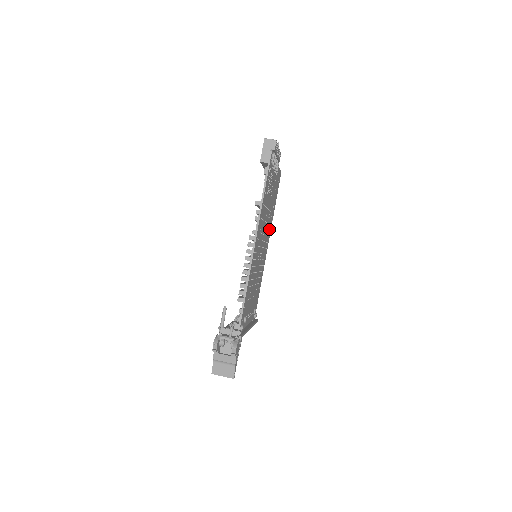
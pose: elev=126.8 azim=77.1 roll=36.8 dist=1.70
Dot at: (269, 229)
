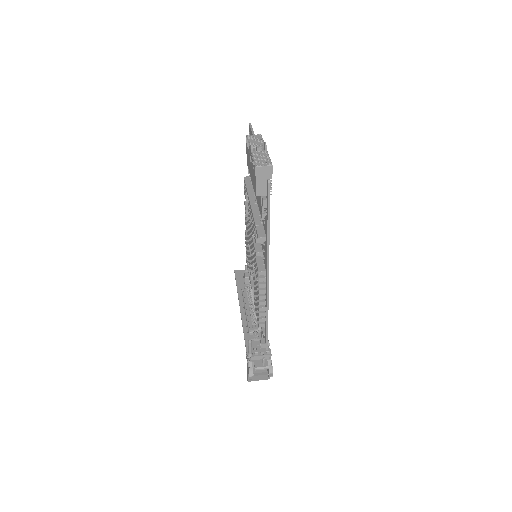
Dot at: occluded
